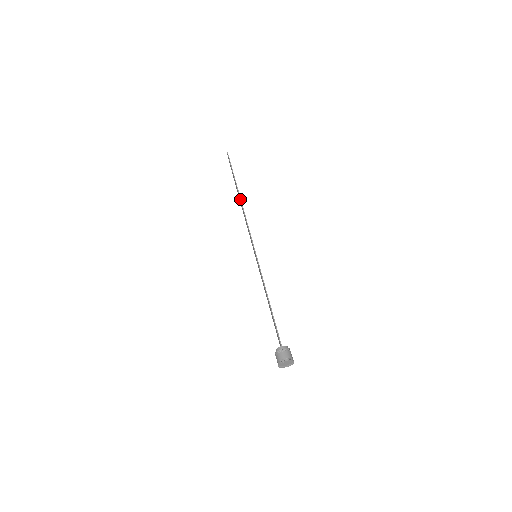
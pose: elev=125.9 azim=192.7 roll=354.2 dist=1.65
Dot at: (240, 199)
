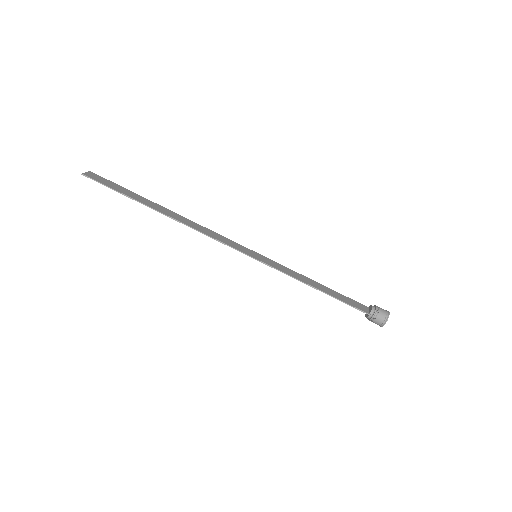
Dot at: occluded
